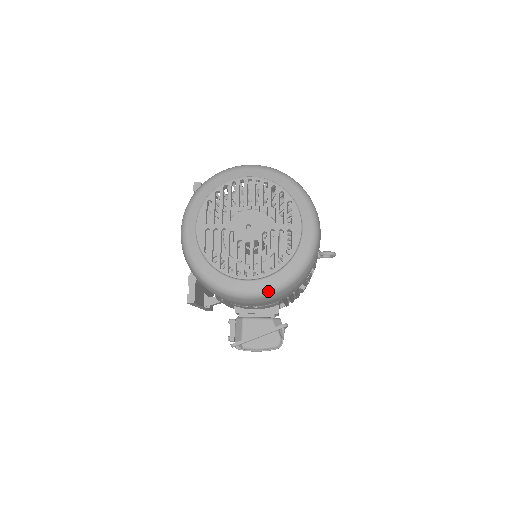
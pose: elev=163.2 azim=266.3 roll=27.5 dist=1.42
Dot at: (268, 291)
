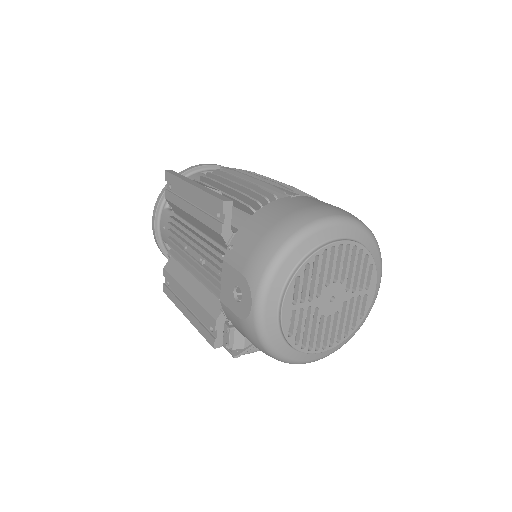
Dot at: occluded
